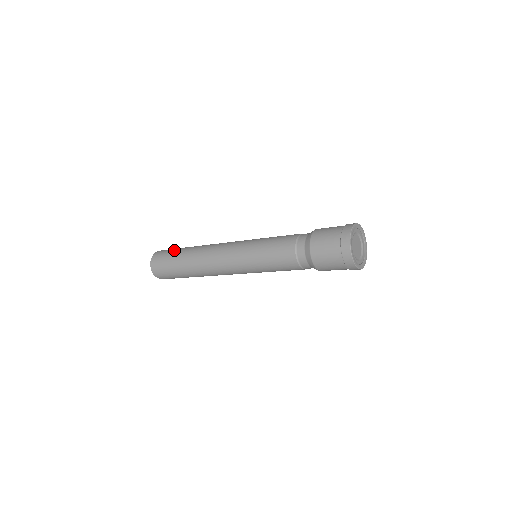
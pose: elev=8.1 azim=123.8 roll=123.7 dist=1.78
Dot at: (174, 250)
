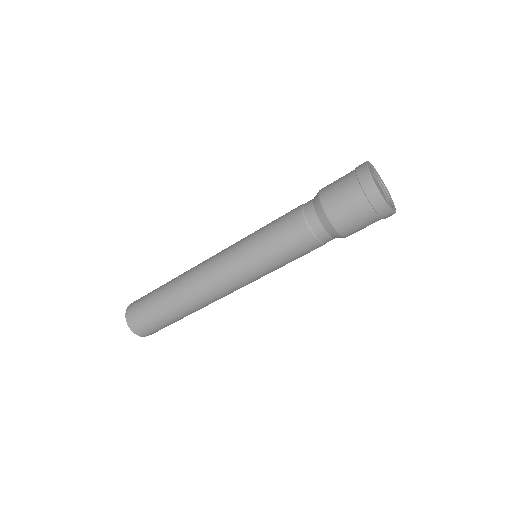
Dot at: (152, 291)
